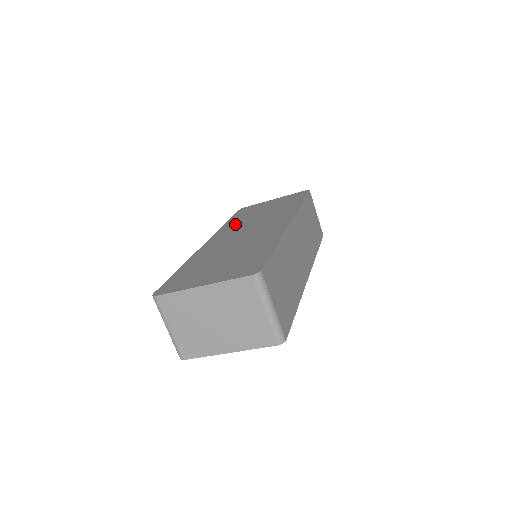
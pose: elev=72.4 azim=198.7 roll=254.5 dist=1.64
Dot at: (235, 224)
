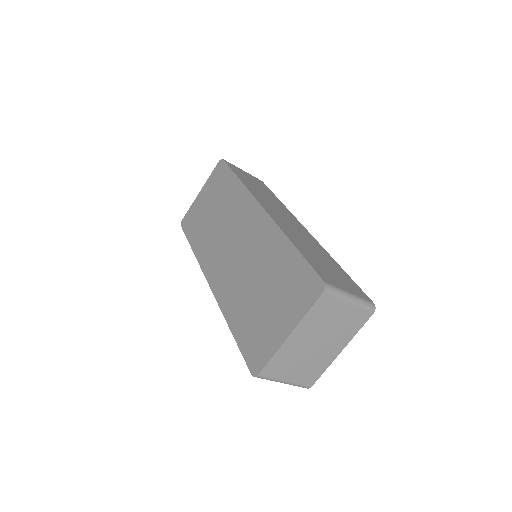
Dot at: (206, 246)
